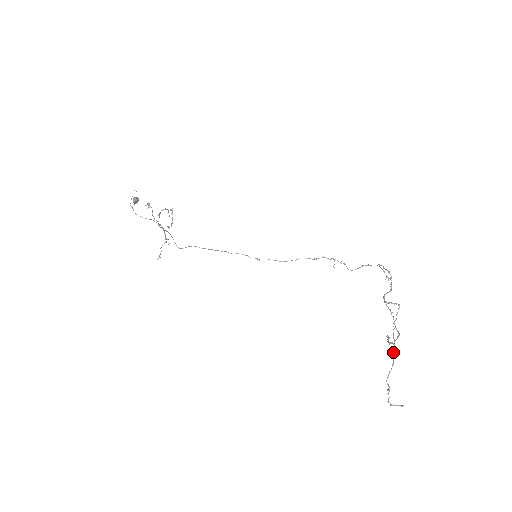
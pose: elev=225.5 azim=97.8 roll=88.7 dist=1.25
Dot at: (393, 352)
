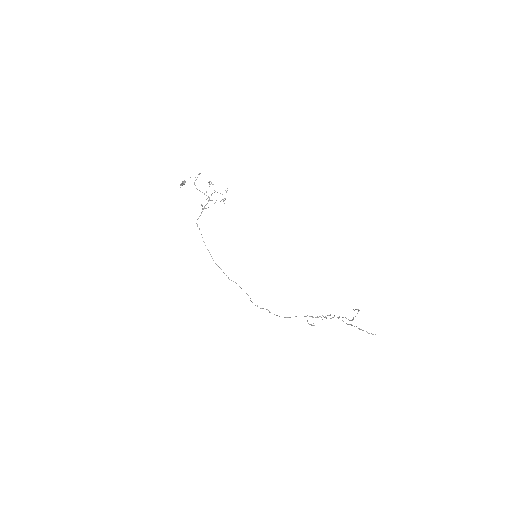
Dot at: (352, 325)
